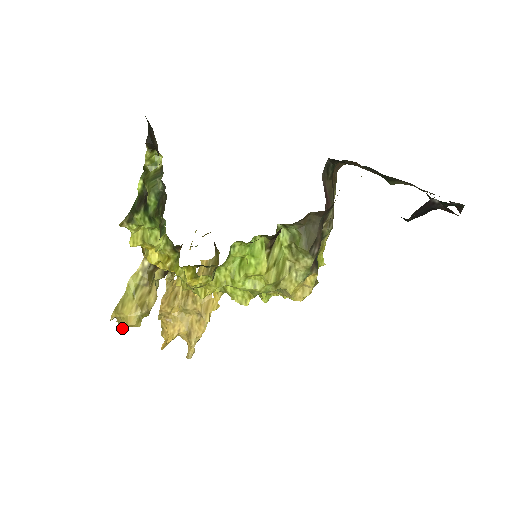
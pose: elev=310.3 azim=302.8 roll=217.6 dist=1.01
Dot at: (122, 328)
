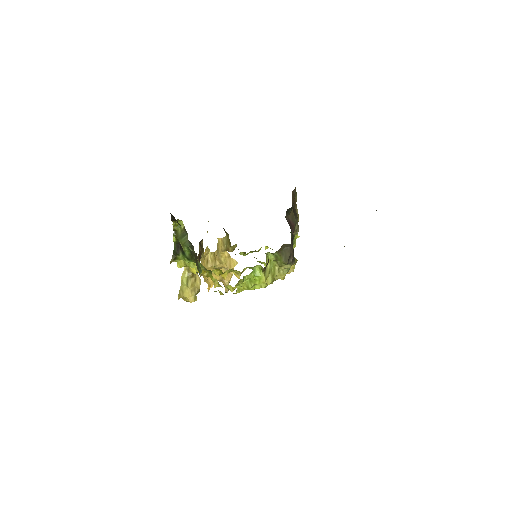
Dot at: (186, 301)
